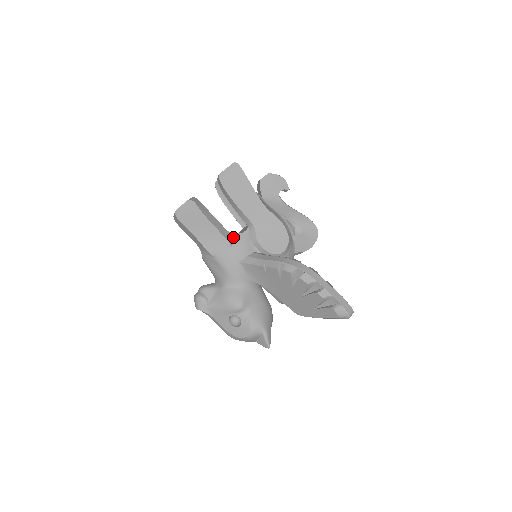
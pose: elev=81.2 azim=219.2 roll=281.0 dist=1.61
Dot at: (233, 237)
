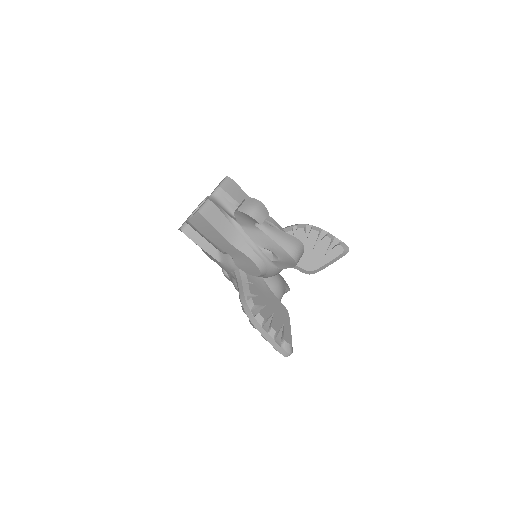
Dot at: (221, 256)
